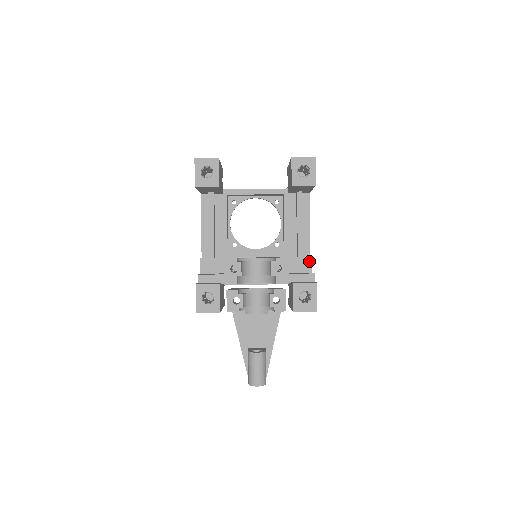
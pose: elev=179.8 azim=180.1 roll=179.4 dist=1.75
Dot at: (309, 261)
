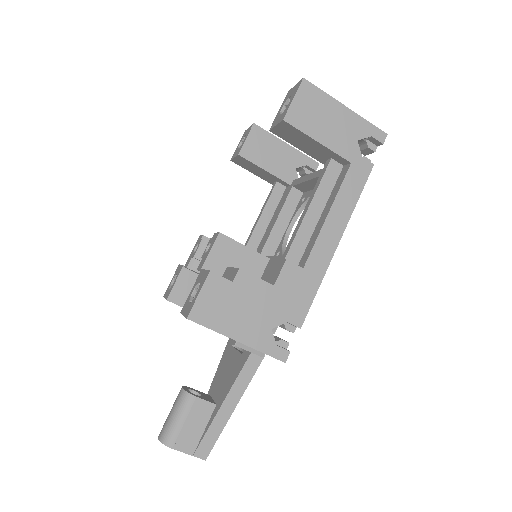
Dot at: (281, 266)
